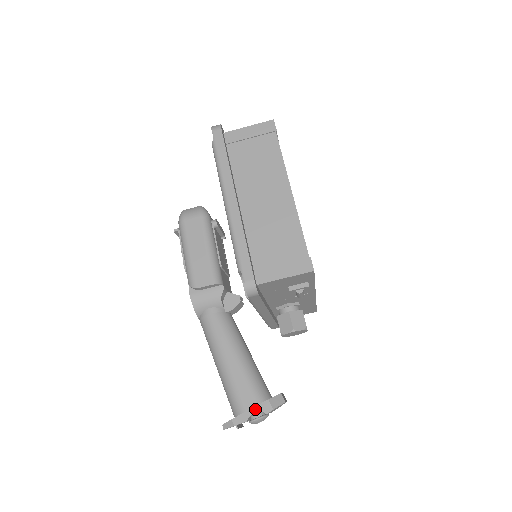
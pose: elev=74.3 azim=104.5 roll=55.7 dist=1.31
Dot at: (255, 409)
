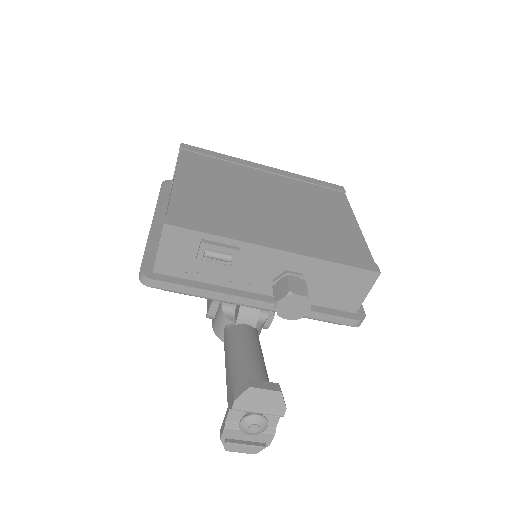
Dot at: (228, 409)
